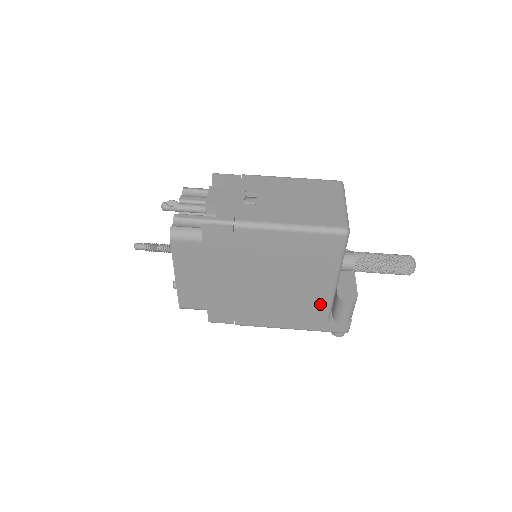
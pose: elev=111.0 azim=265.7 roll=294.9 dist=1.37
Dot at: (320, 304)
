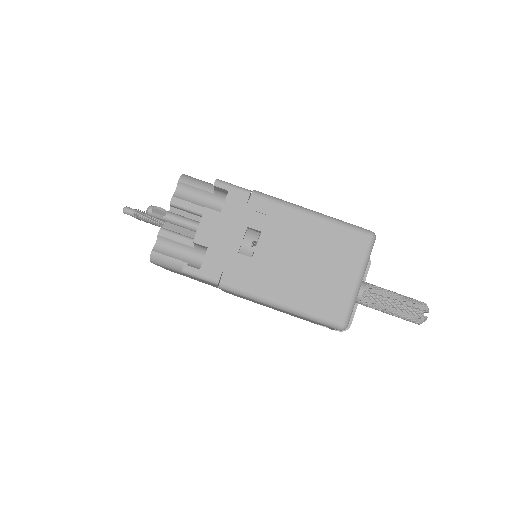
Dot at: occluded
